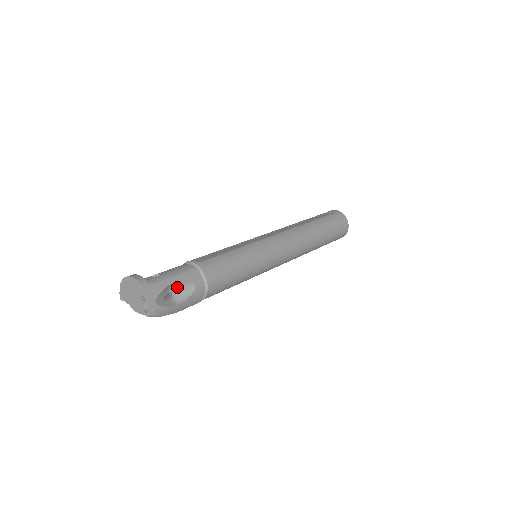
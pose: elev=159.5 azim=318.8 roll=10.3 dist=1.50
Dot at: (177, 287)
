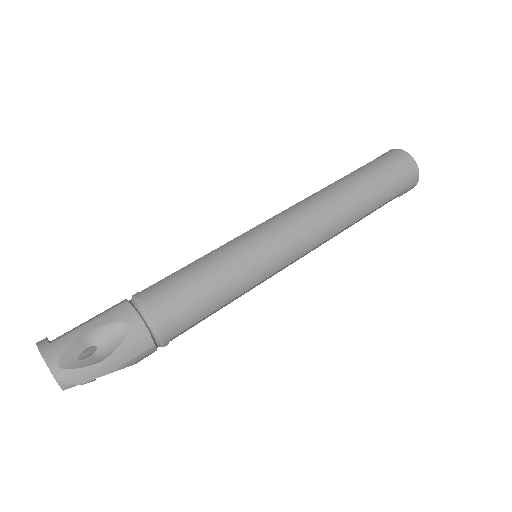
Dot at: (101, 335)
